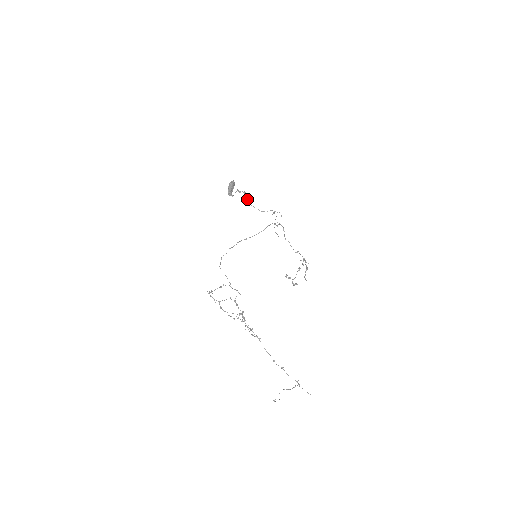
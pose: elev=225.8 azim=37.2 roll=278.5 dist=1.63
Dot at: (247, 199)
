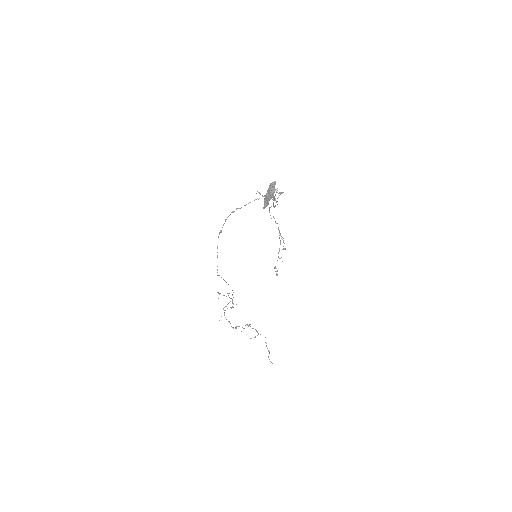
Dot at: occluded
